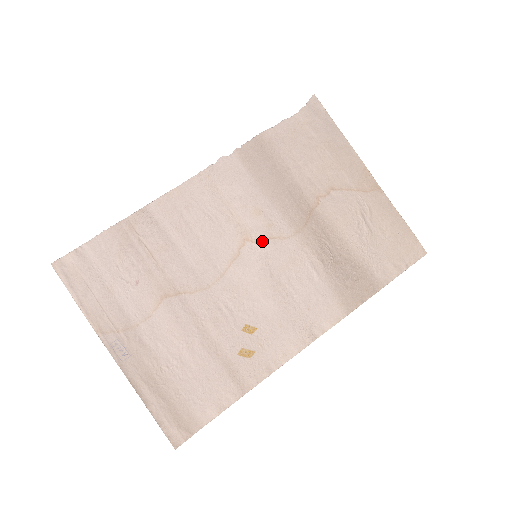
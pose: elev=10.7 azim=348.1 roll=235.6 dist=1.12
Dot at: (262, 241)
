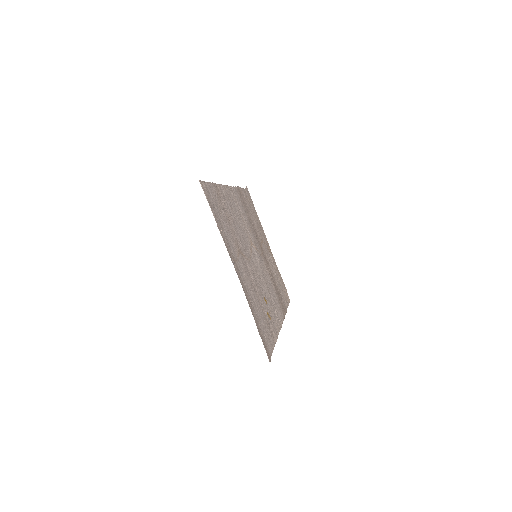
Dot at: (256, 249)
